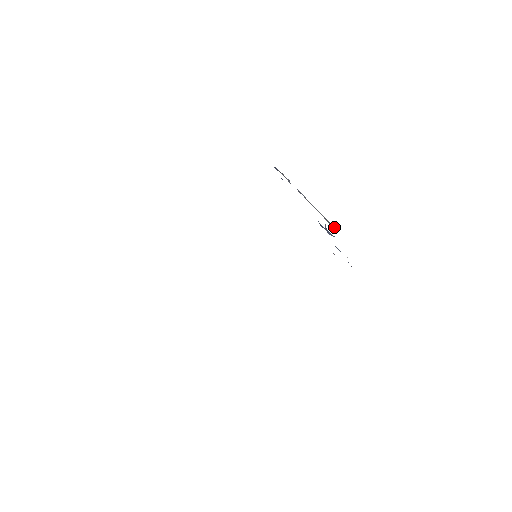
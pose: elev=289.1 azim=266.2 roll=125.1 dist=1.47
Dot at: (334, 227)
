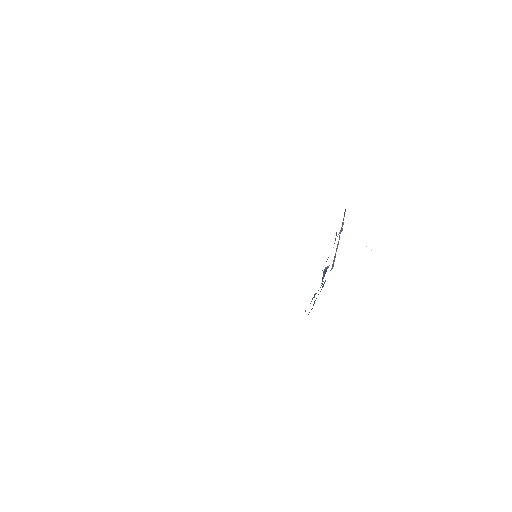
Dot at: occluded
